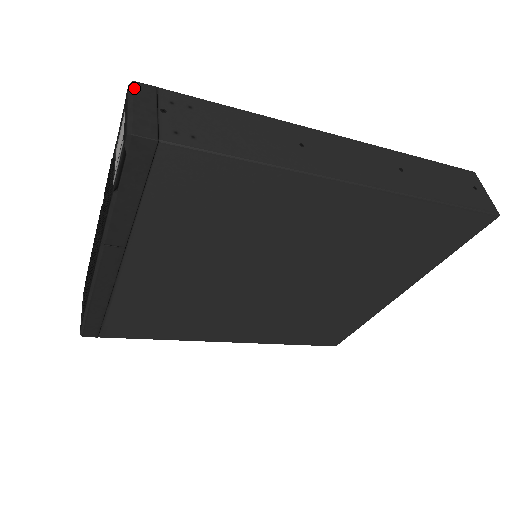
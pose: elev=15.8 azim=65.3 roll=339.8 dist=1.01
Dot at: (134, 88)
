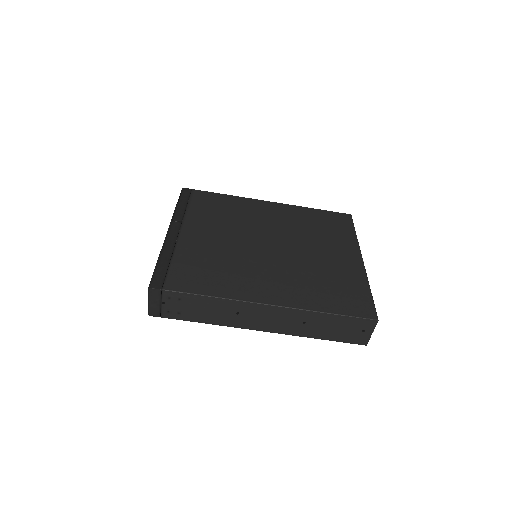
Dot at: occluded
